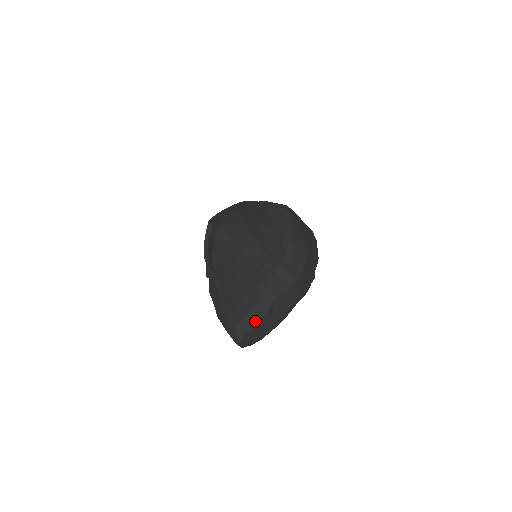
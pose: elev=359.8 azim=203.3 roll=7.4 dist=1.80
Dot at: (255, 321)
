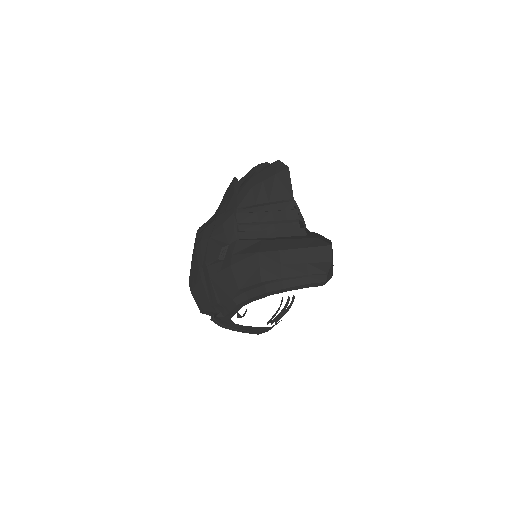
Dot at: (328, 240)
